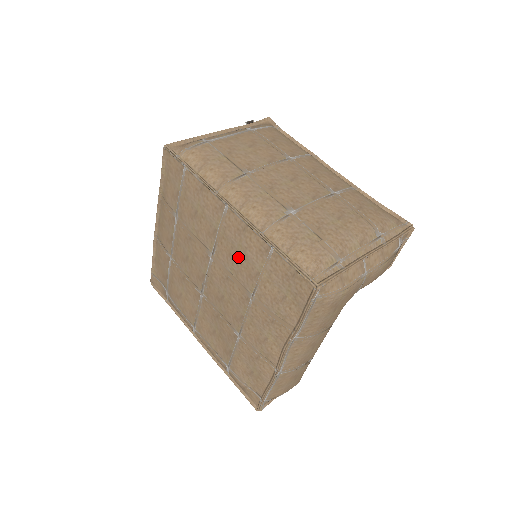
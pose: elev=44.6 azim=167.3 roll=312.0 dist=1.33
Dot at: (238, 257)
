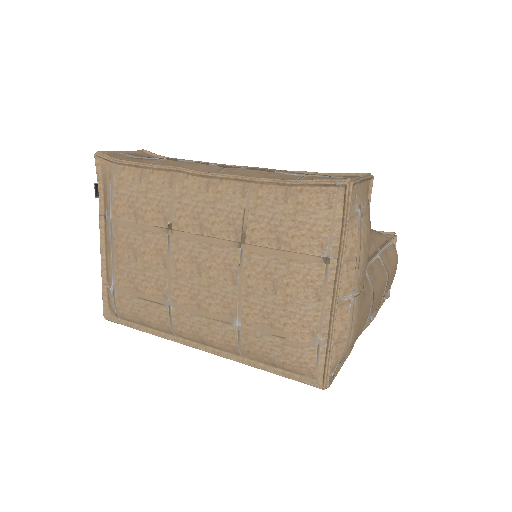
Dot at: occluded
